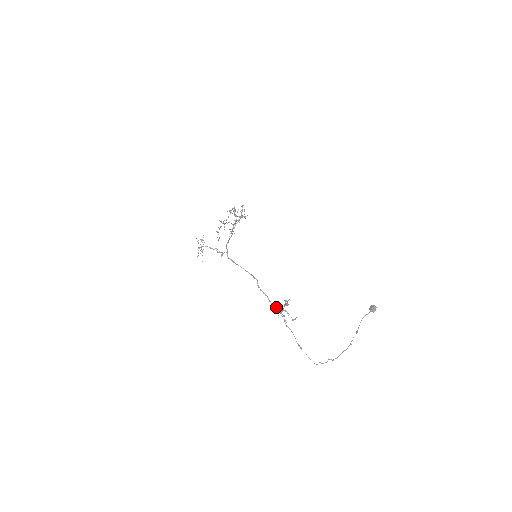
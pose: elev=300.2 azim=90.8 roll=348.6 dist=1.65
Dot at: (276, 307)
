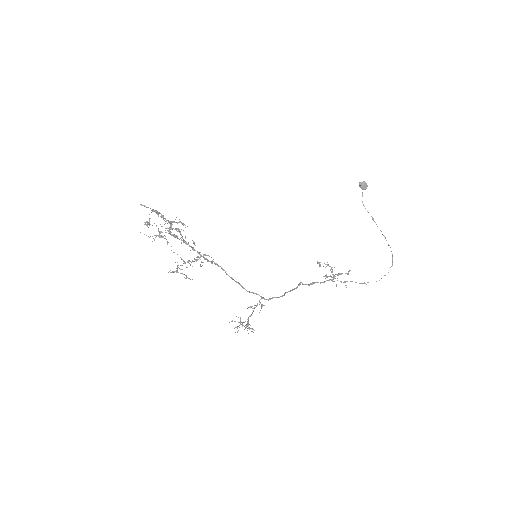
Dot at: occluded
